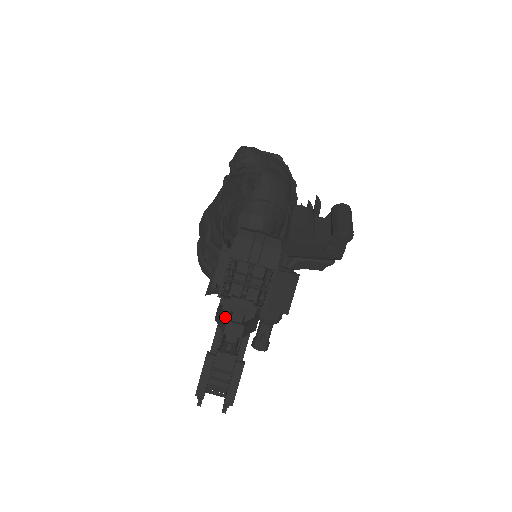
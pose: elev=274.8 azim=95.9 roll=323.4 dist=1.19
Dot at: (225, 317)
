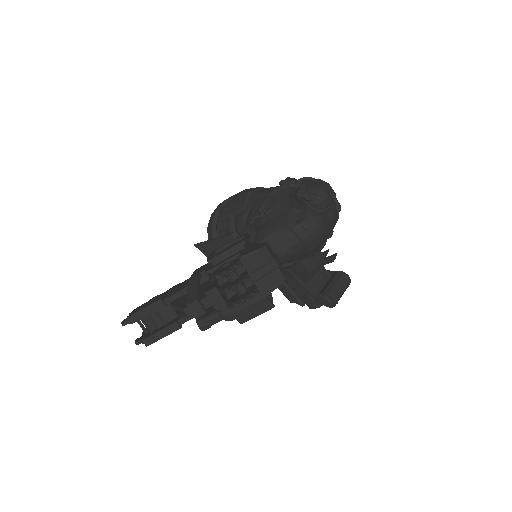
Dot at: (198, 293)
